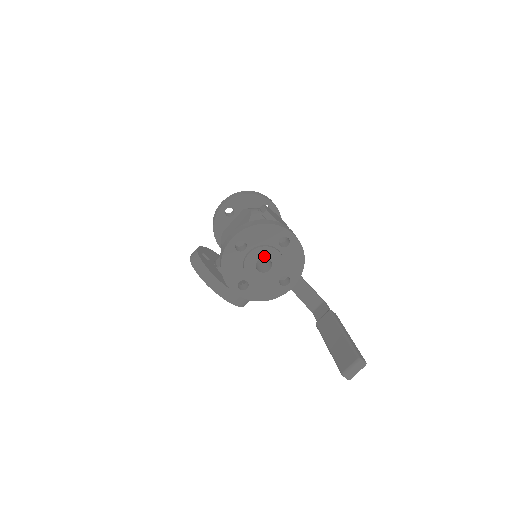
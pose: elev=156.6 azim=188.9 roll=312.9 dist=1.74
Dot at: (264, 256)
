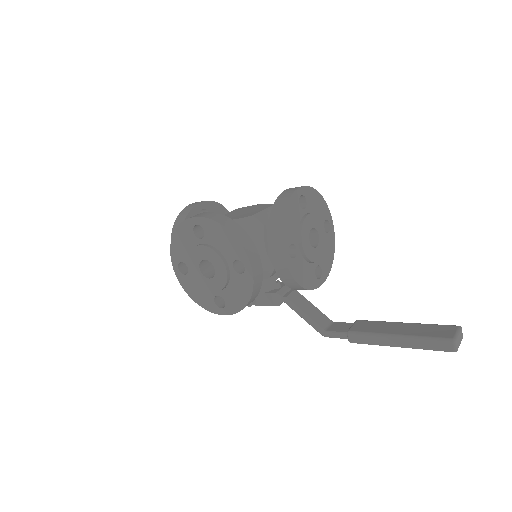
Dot at: (316, 227)
